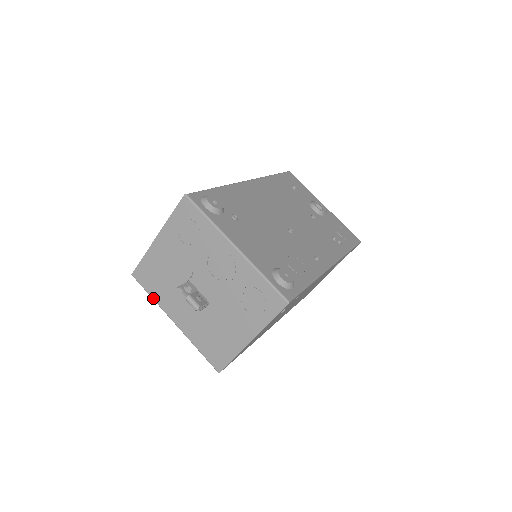
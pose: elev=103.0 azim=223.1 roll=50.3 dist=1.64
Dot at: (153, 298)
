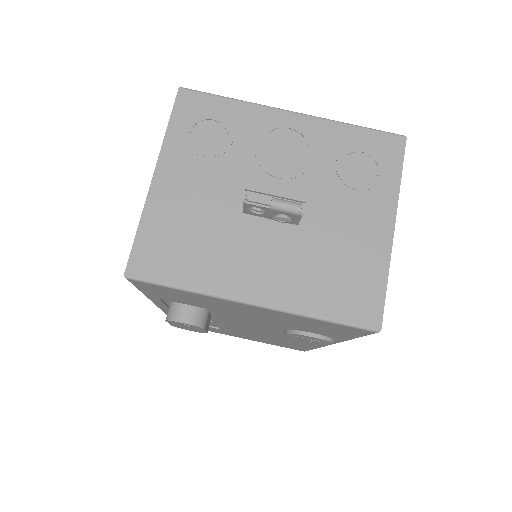
Dot at: (189, 287)
